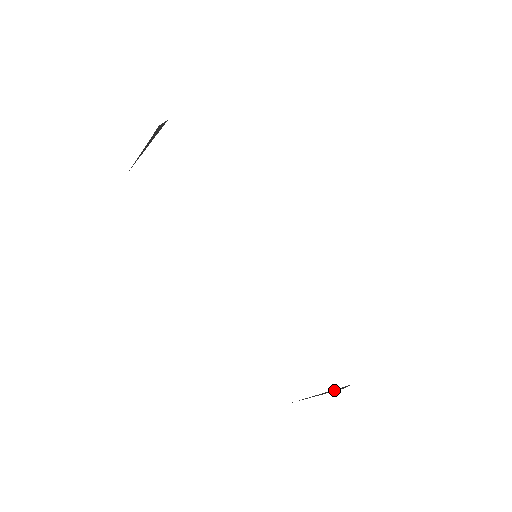
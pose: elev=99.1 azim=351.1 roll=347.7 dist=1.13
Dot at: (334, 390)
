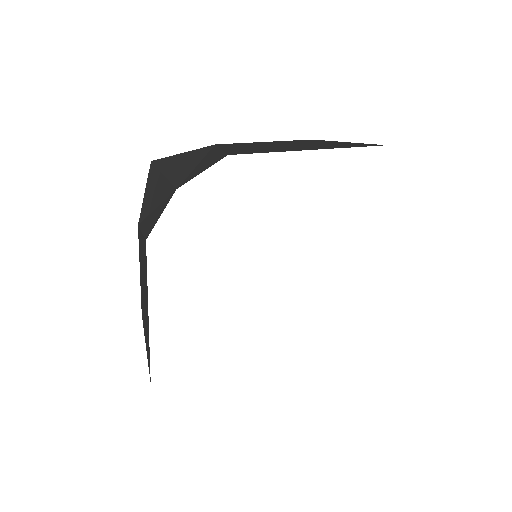
Dot at: occluded
